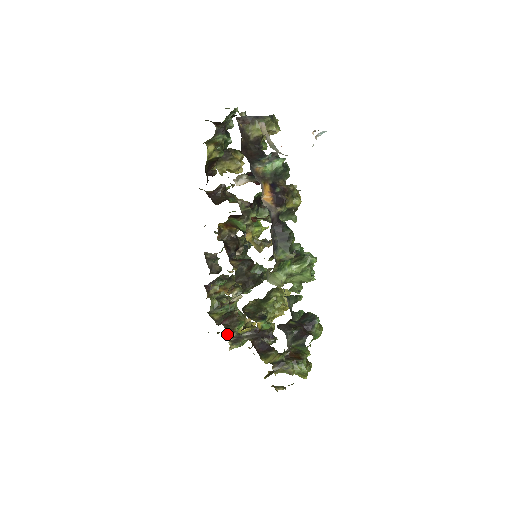
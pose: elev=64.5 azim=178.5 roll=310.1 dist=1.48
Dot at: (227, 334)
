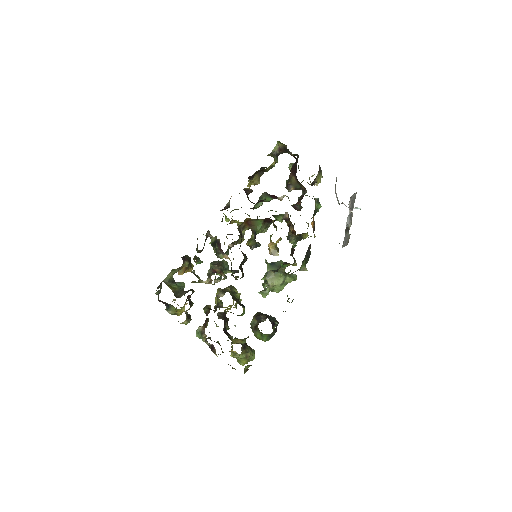
Dot at: occluded
